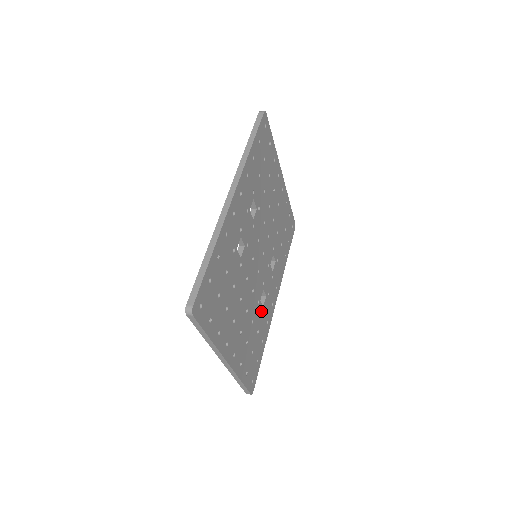
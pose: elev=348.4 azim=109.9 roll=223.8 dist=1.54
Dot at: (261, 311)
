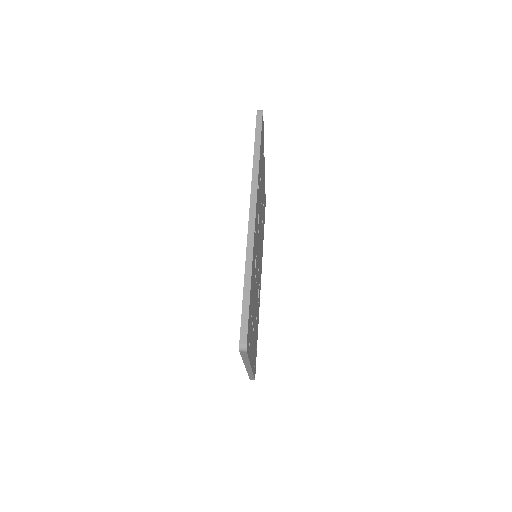
Dot at: occluded
